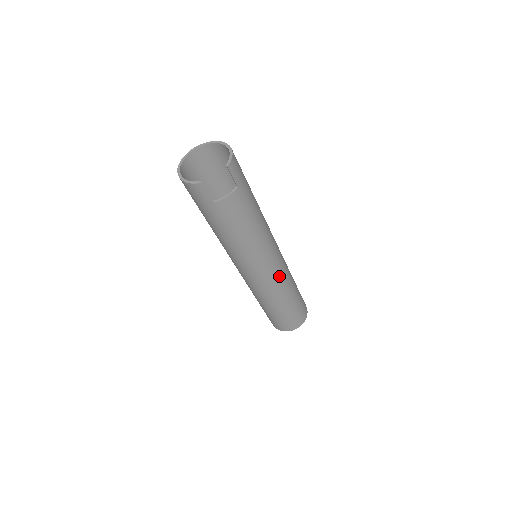
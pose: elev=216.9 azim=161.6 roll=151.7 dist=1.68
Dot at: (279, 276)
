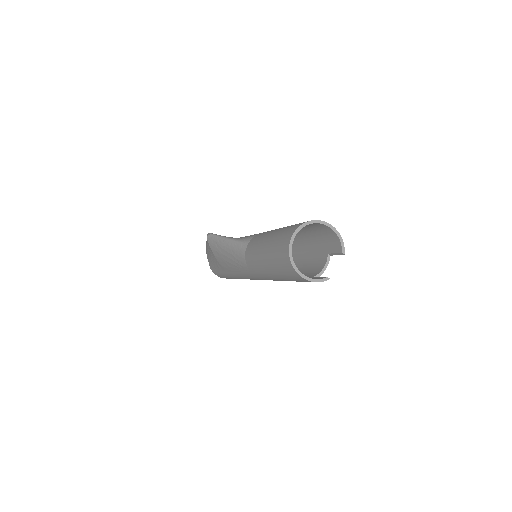
Dot at: occluded
